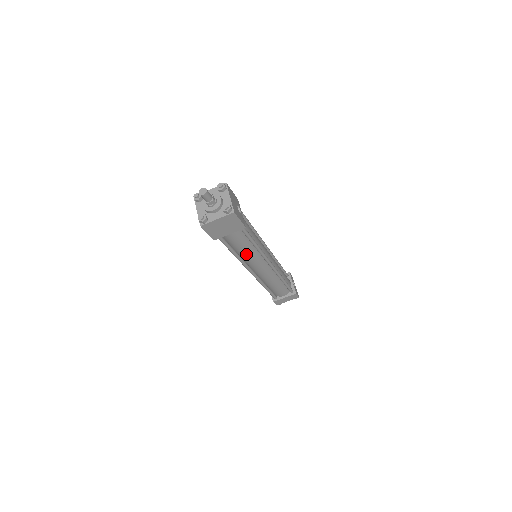
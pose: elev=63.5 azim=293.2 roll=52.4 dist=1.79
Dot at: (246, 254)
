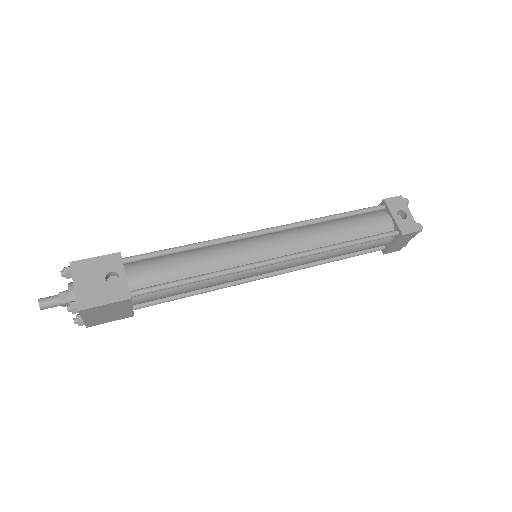
Dot at: (211, 285)
